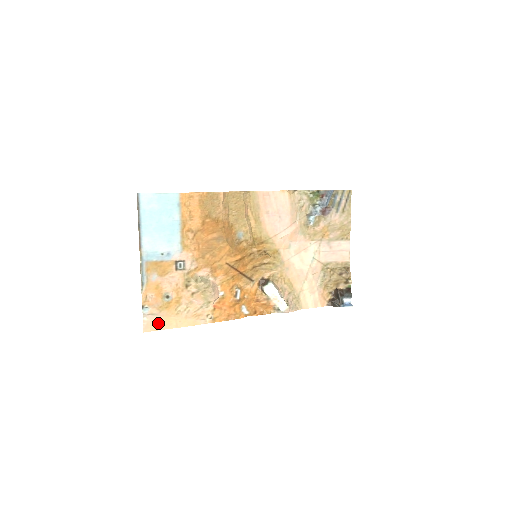
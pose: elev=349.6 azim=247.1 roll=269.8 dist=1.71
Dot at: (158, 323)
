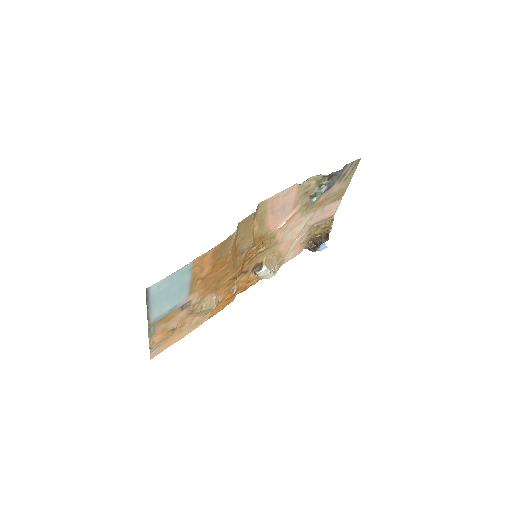
Dot at: (163, 347)
